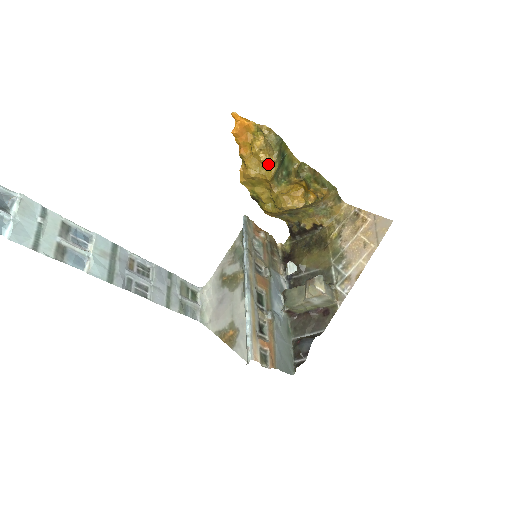
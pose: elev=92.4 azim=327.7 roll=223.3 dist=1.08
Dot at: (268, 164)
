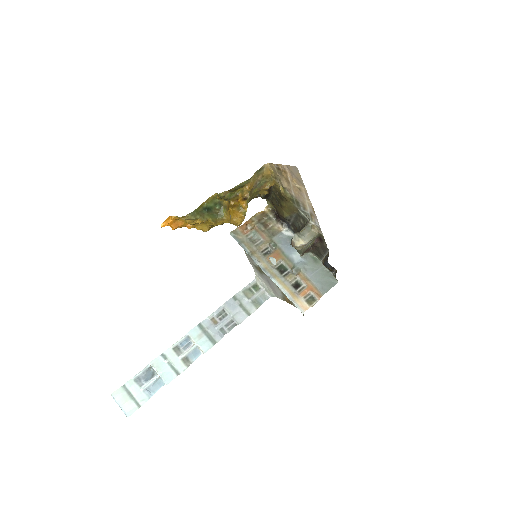
Dot at: occluded
